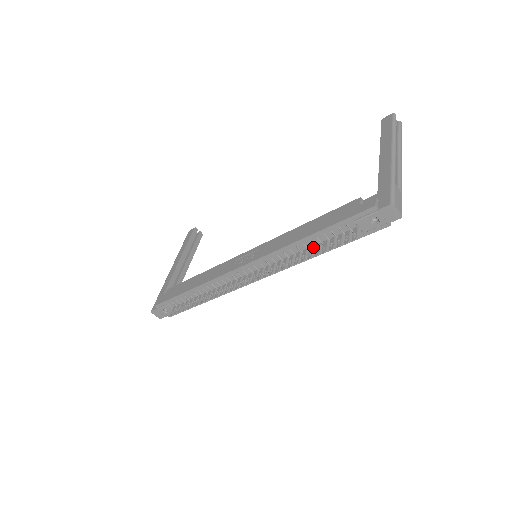
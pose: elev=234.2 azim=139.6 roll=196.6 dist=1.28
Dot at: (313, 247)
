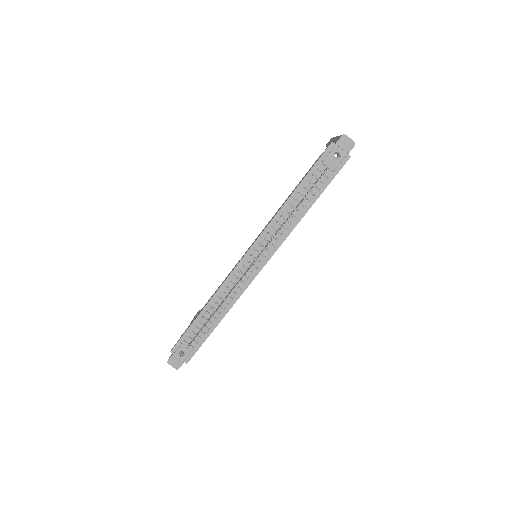
Dot at: (298, 204)
